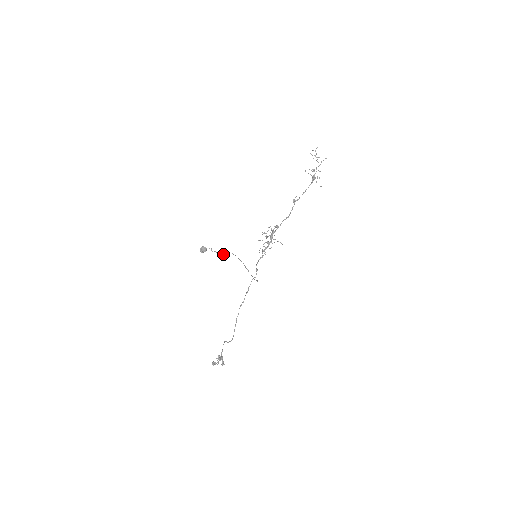
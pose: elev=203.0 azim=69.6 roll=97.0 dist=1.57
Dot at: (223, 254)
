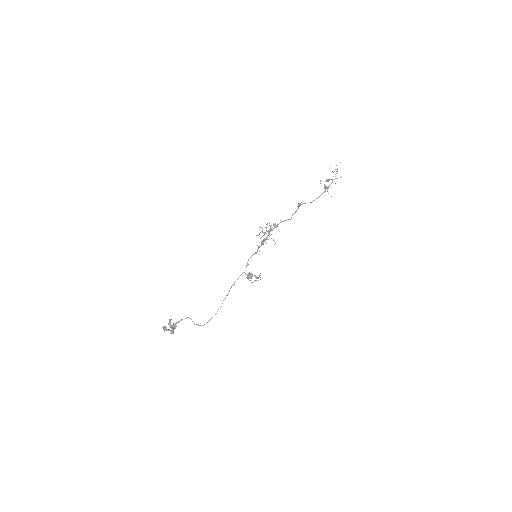
Dot at: (260, 279)
